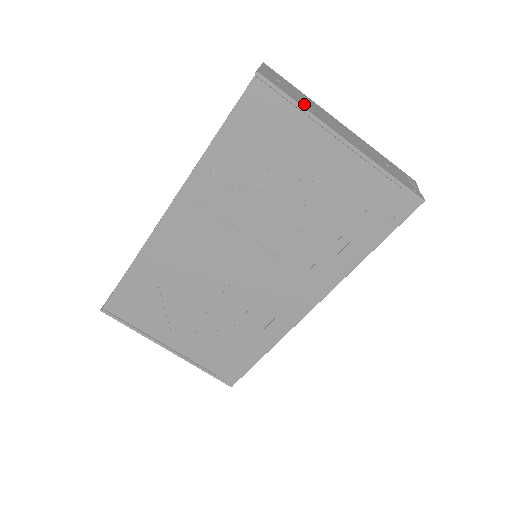
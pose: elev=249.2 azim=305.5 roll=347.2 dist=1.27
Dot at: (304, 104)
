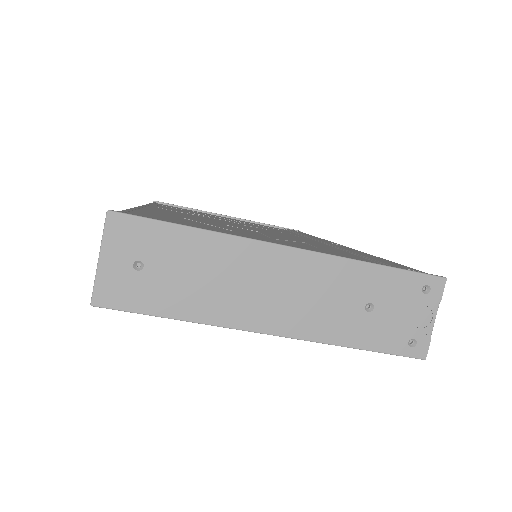
Dot at: (190, 300)
